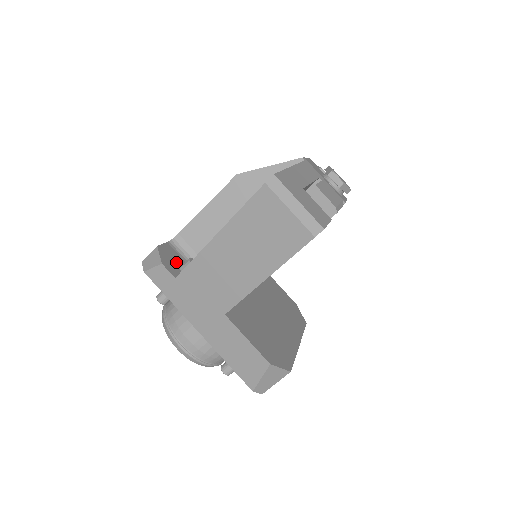
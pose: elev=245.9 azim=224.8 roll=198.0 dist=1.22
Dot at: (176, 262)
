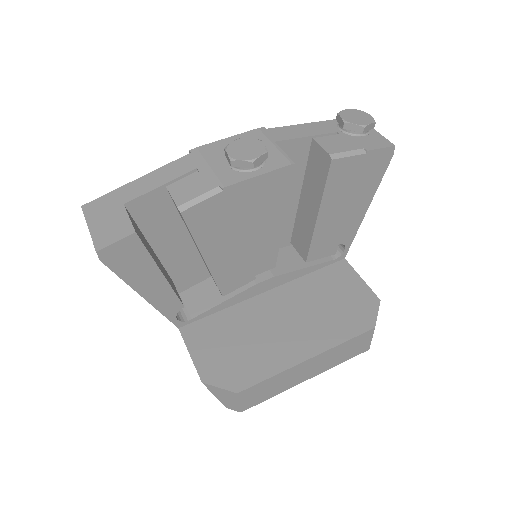
Dot at: occluded
